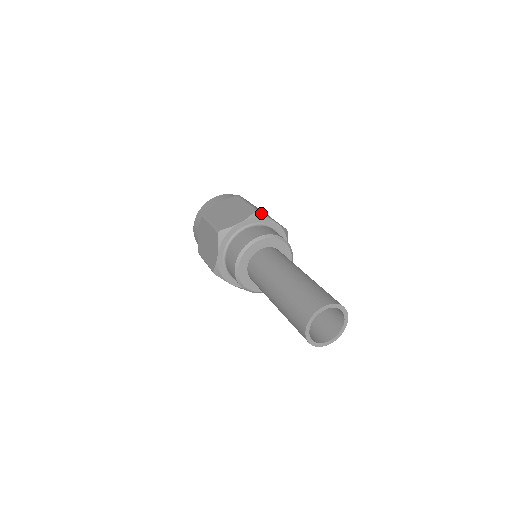
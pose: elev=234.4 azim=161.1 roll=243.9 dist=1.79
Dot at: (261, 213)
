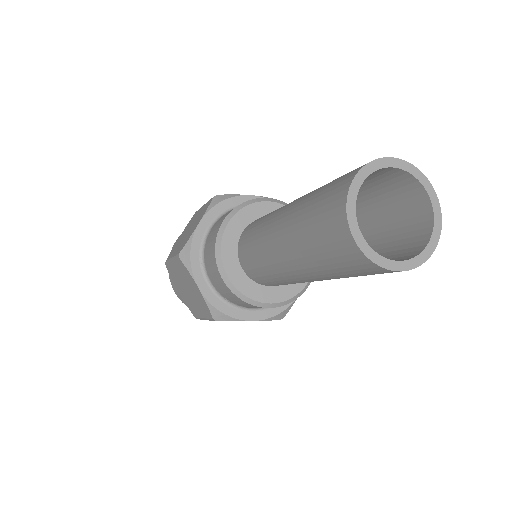
Dot at: (223, 196)
